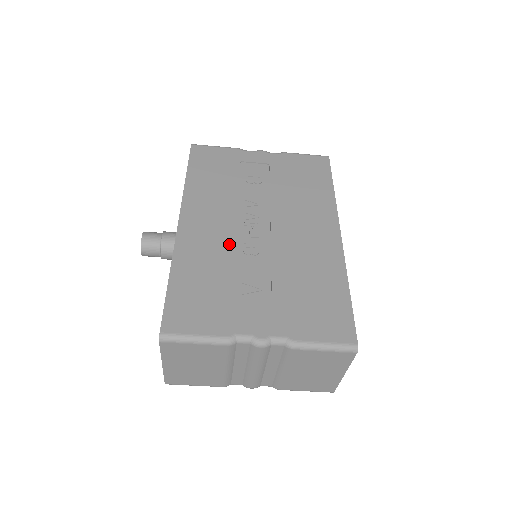
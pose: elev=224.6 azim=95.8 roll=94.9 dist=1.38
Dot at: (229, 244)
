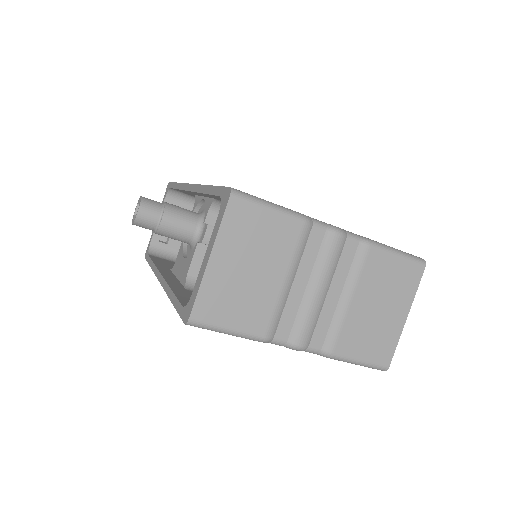
Dot at: occluded
